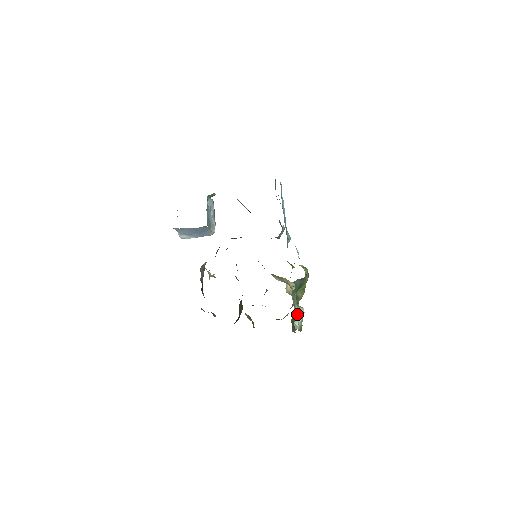
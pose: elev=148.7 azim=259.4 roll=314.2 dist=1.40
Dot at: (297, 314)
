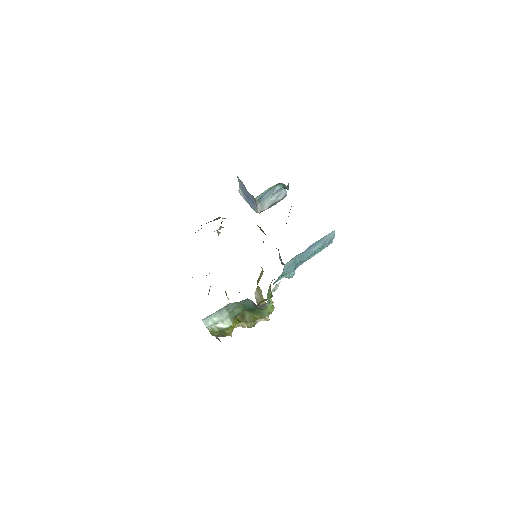
Dot at: (220, 318)
